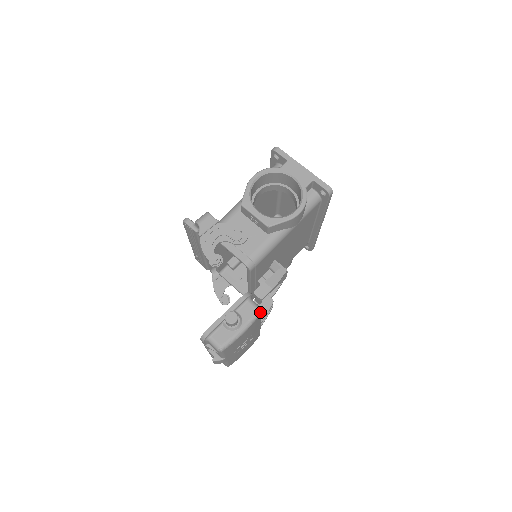
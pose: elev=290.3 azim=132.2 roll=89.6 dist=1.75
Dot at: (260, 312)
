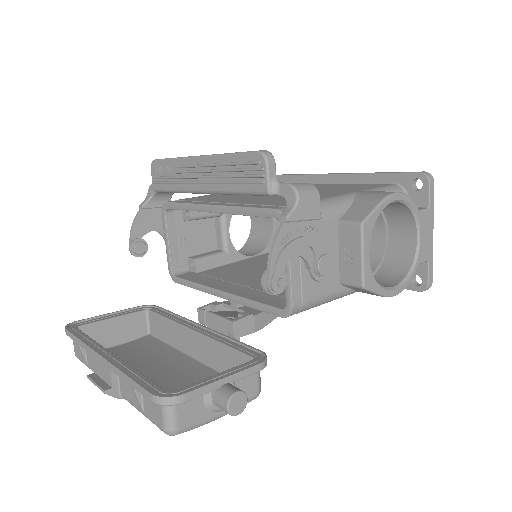
Dot at: (257, 396)
